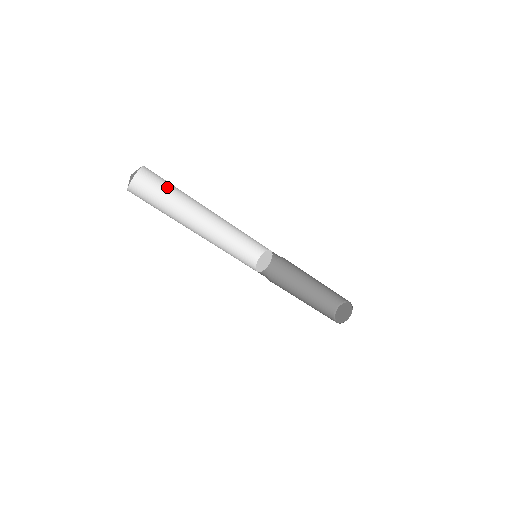
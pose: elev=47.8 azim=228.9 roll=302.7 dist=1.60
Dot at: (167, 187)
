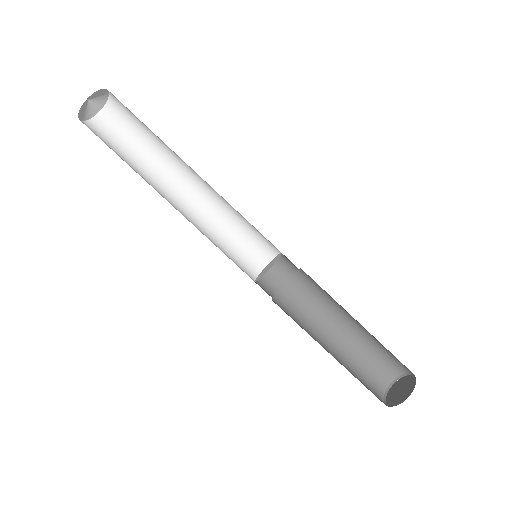
Dot at: (134, 141)
